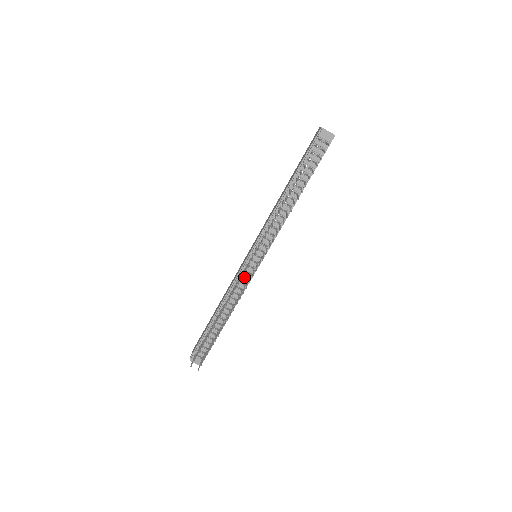
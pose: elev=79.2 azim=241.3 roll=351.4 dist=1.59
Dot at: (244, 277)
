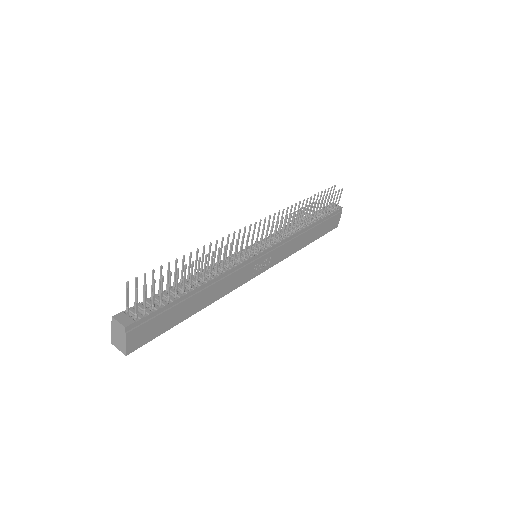
Dot at: occluded
